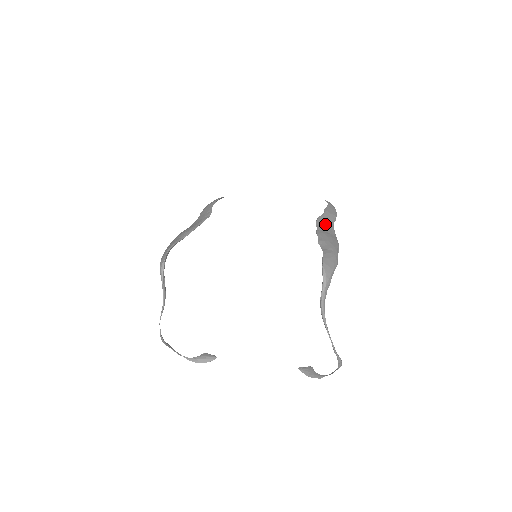
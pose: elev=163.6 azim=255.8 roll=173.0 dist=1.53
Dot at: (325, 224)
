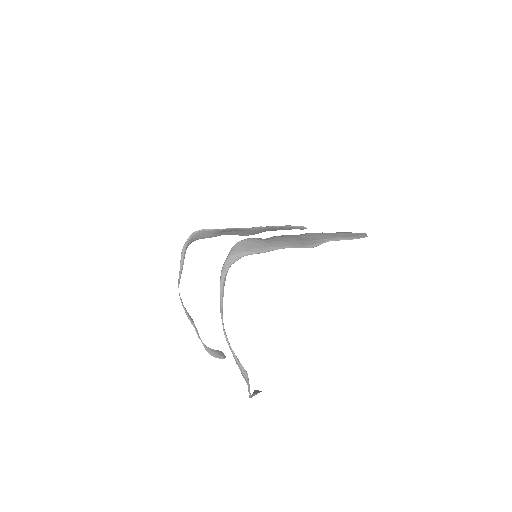
Dot at: (315, 237)
